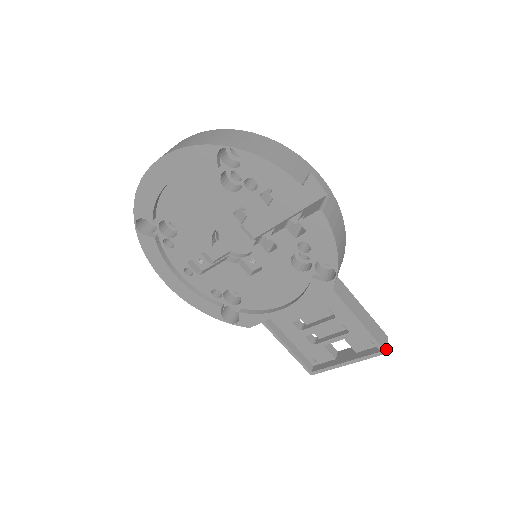
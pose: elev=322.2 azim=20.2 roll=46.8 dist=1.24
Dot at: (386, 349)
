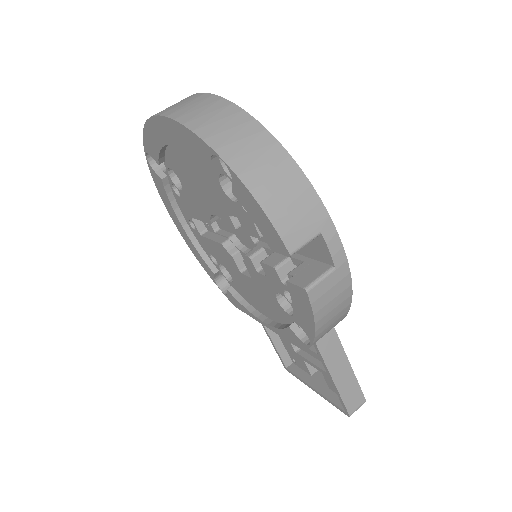
Dot at: occluded
